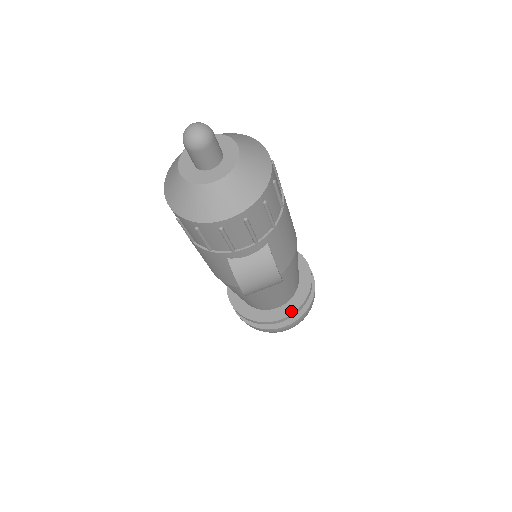
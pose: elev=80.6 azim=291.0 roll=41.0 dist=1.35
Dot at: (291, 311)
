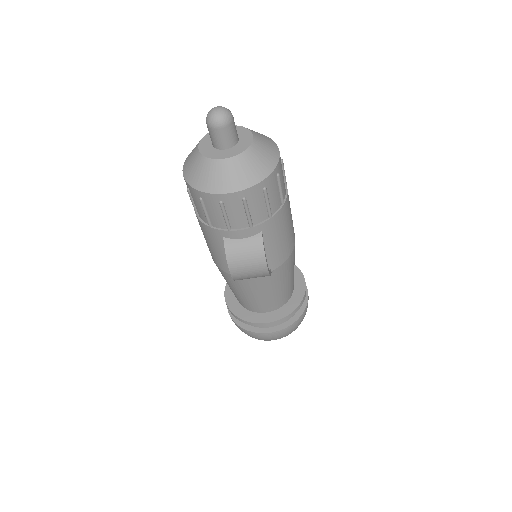
Dot at: (277, 318)
